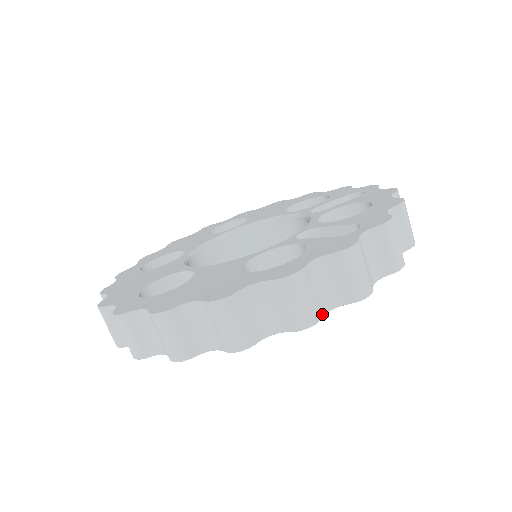
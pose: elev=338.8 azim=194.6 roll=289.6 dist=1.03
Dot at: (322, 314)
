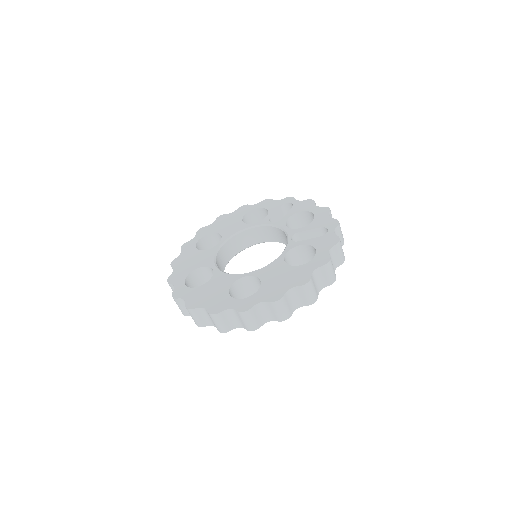
Dot at: (335, 274)
